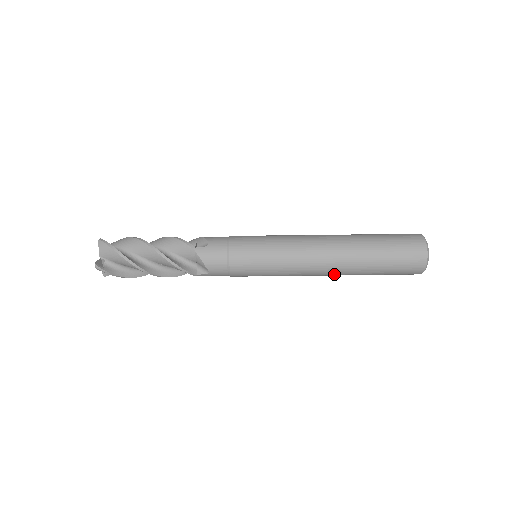
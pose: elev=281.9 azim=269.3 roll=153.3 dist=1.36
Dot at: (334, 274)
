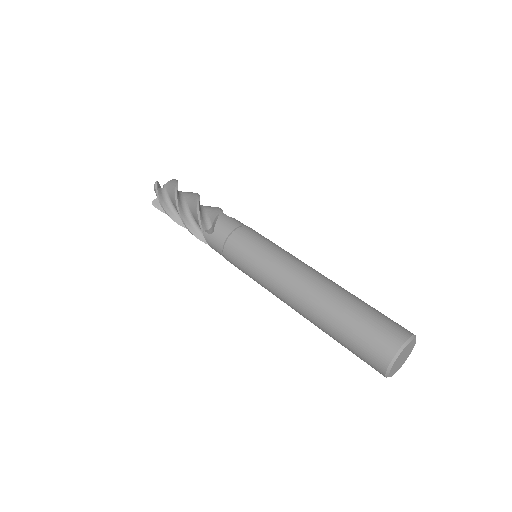
Dot at: (302, 304)
